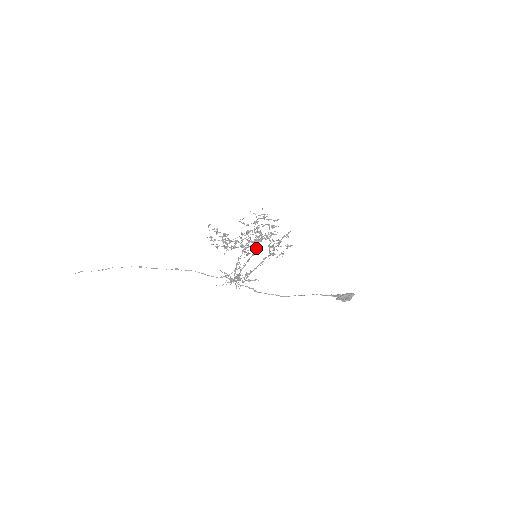
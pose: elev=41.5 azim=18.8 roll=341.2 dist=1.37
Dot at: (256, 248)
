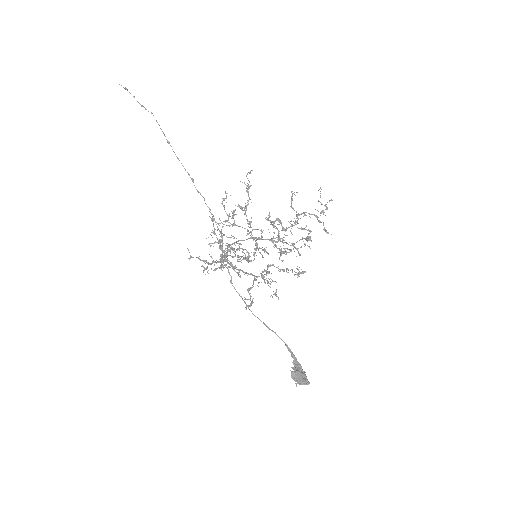
Dot at: occluded
